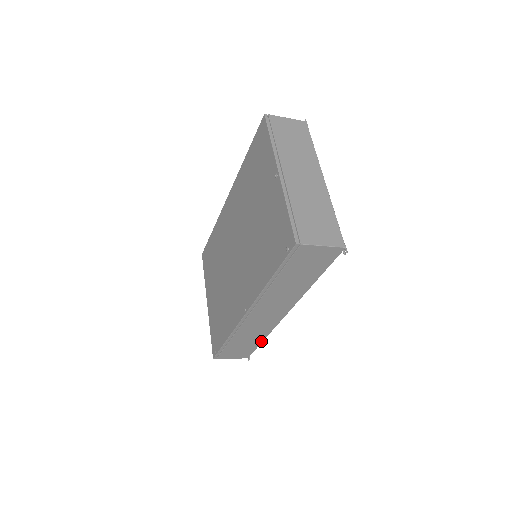
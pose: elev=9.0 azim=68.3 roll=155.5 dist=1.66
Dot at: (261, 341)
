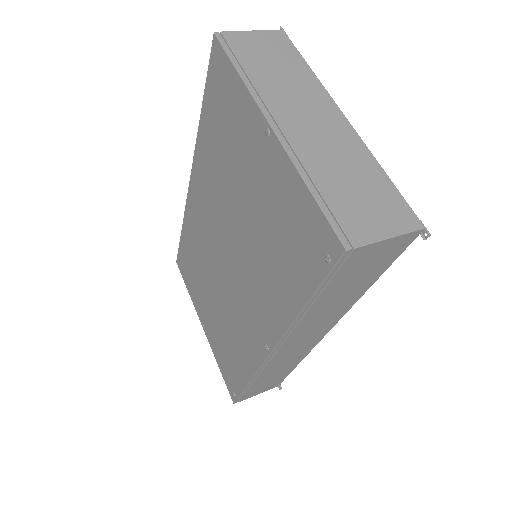
Dot at: (294, 367)
